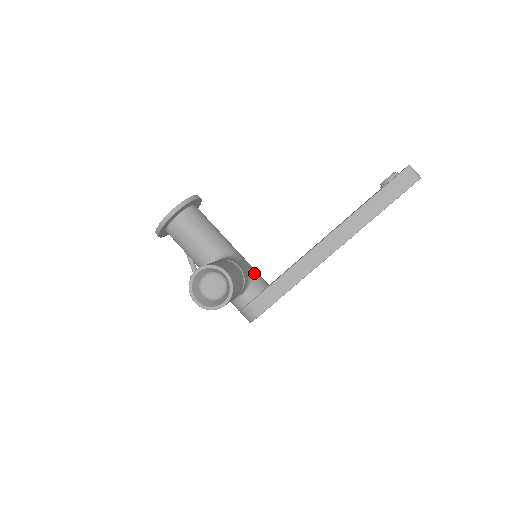
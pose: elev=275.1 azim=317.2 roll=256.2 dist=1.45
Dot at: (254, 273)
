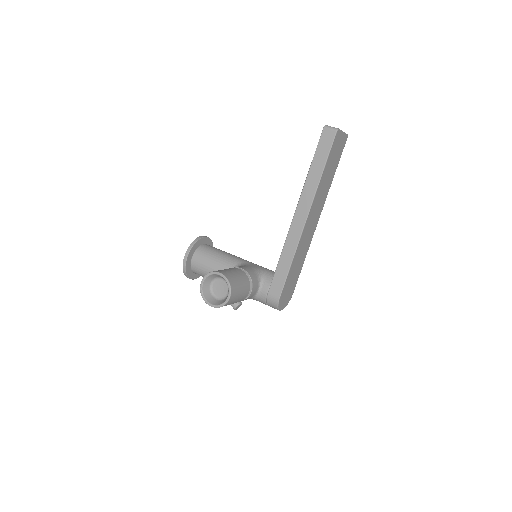
Dot at: (263, 270)
